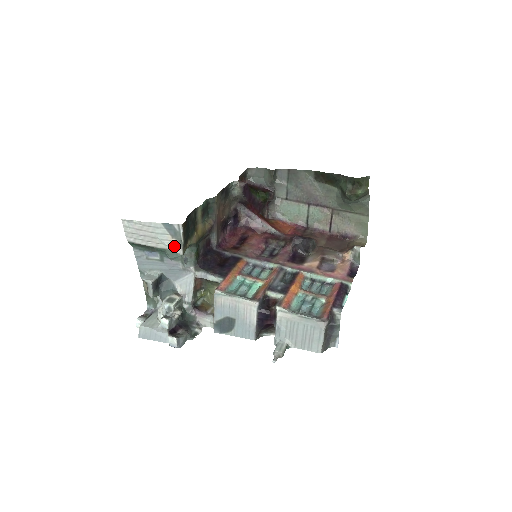
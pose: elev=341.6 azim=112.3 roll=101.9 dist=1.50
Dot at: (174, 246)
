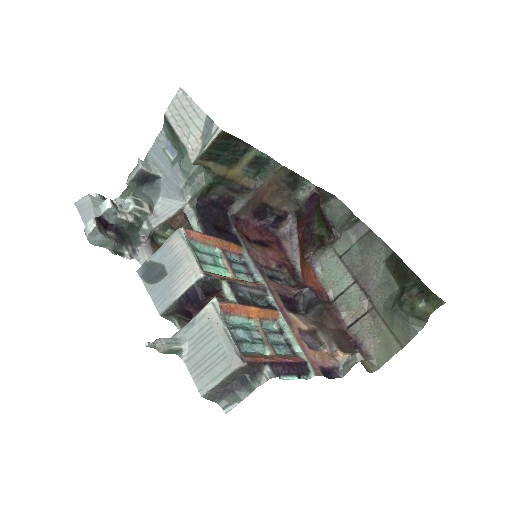
Dot at: (194, 148)
